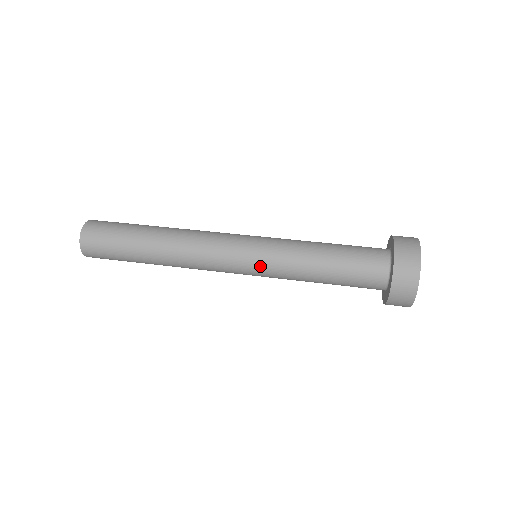
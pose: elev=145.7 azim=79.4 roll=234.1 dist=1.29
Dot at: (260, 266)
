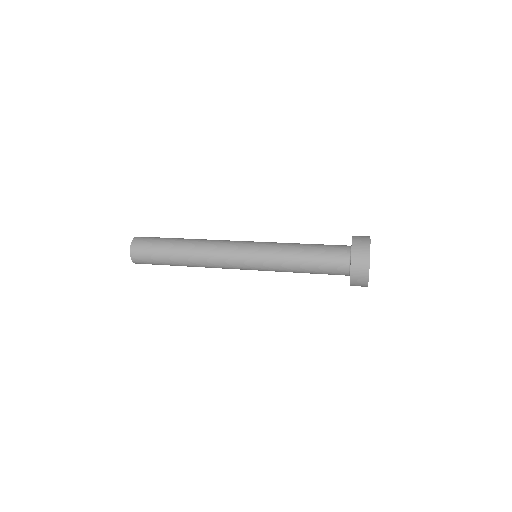
Dot at: (258, 262)
